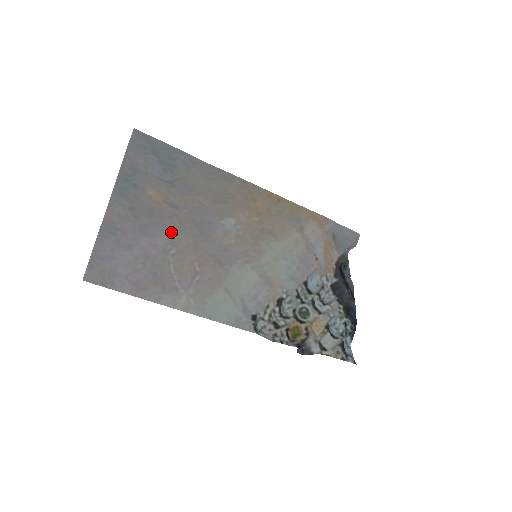
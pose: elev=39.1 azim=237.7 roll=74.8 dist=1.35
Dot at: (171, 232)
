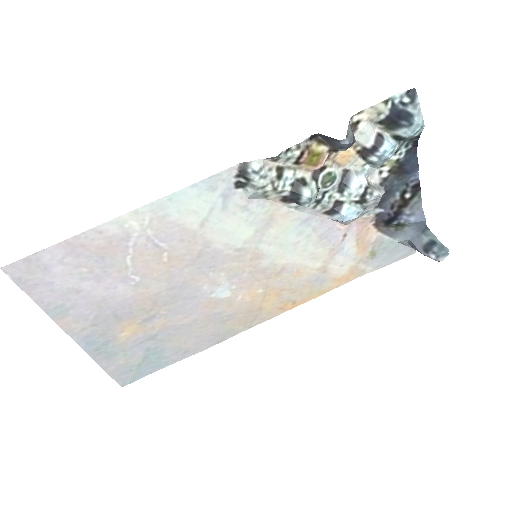
Dot at: (139, 297)
